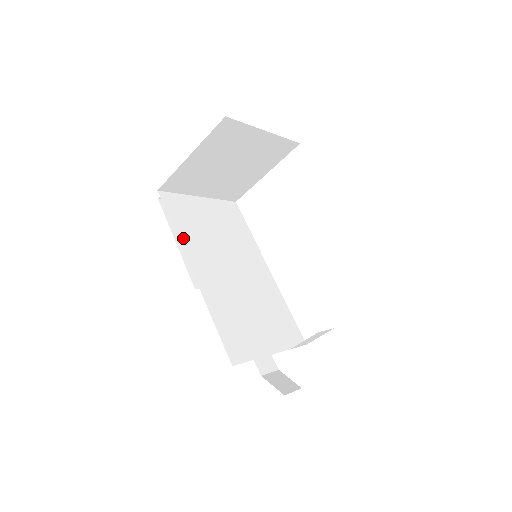
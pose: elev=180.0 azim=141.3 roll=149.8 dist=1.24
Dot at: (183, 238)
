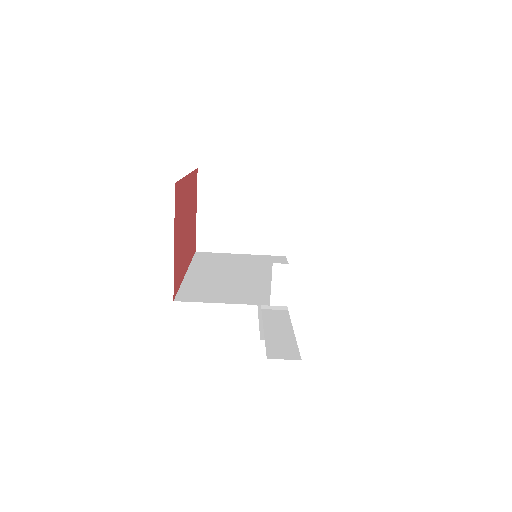
Dot at: (196, 263)
